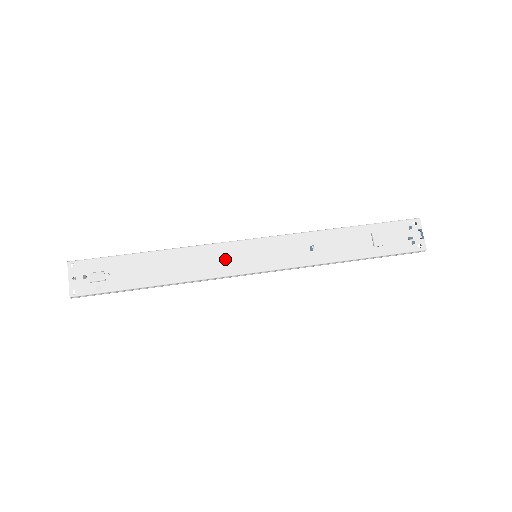
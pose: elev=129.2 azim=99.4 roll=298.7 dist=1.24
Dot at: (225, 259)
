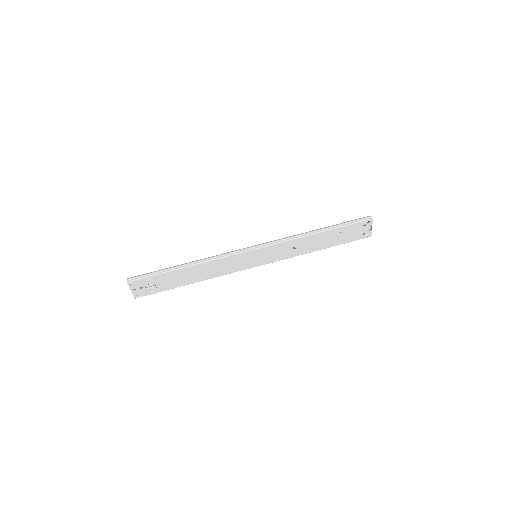
Dot at: (235, 263)
